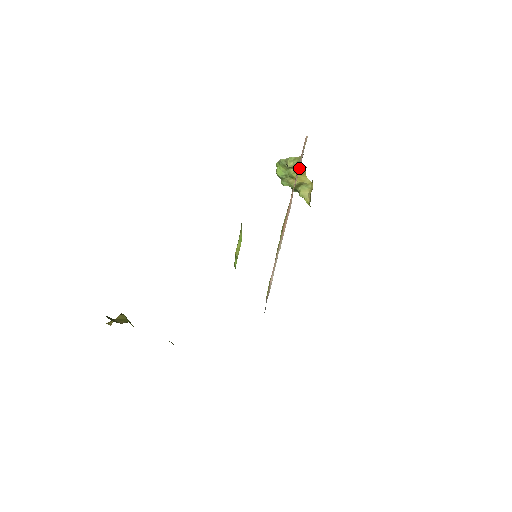
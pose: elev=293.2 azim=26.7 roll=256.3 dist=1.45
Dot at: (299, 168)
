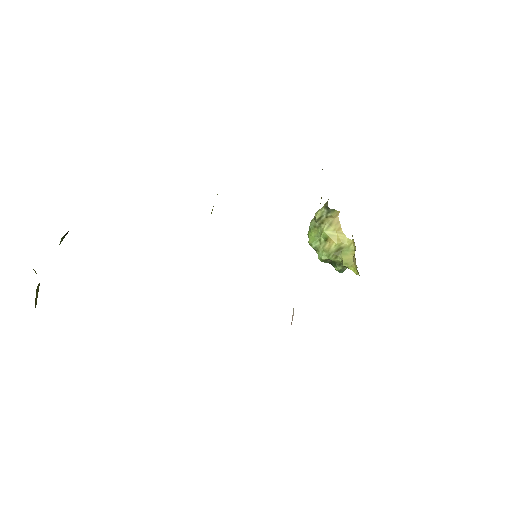
Dot at: occluded
